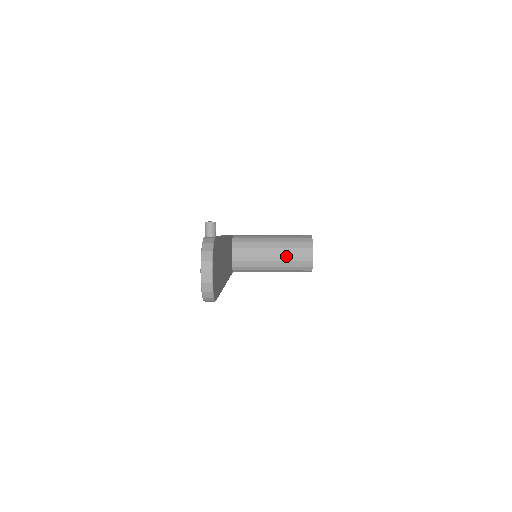
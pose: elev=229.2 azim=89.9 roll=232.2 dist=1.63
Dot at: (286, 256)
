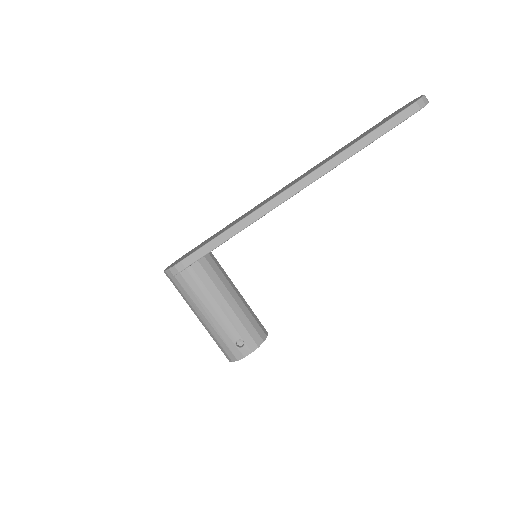
Dot at: (249, 306)
